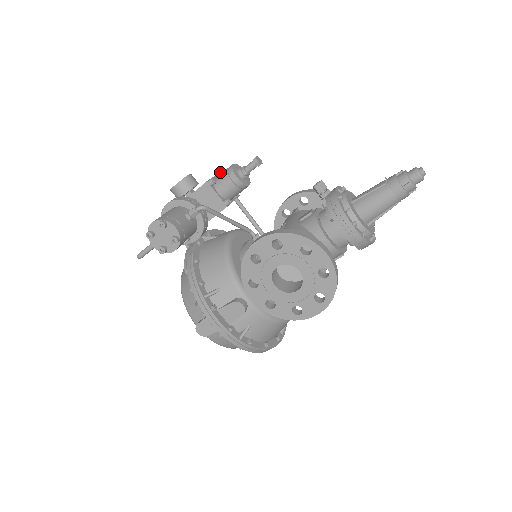
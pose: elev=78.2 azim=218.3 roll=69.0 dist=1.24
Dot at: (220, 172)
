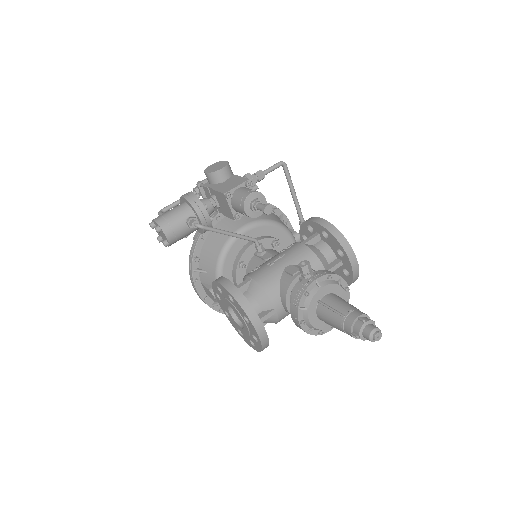
Dot at: (248, 182)
